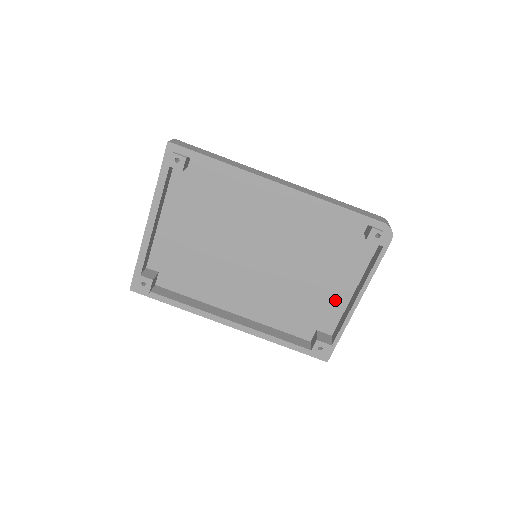
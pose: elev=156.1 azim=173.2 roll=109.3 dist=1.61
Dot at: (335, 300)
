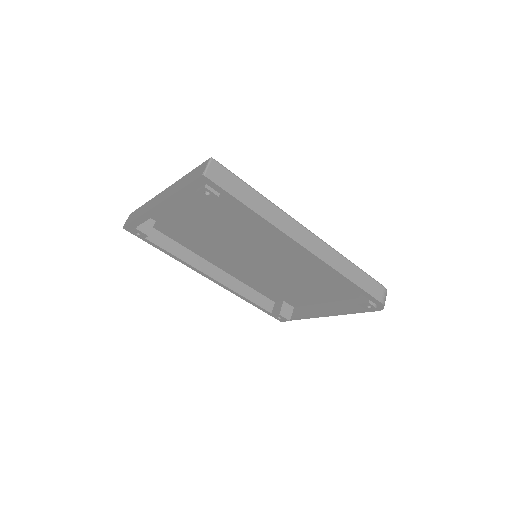
Dot at: (309, 298)
